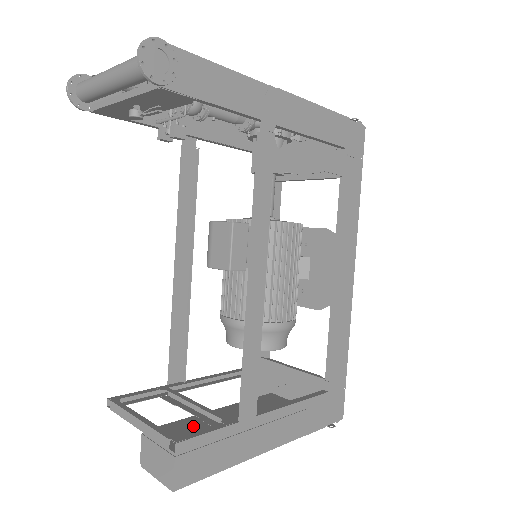
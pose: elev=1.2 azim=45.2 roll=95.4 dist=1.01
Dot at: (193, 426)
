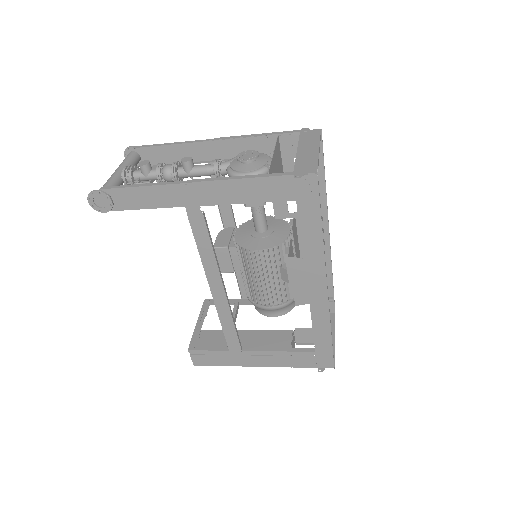
Dot at: (218, 338)
